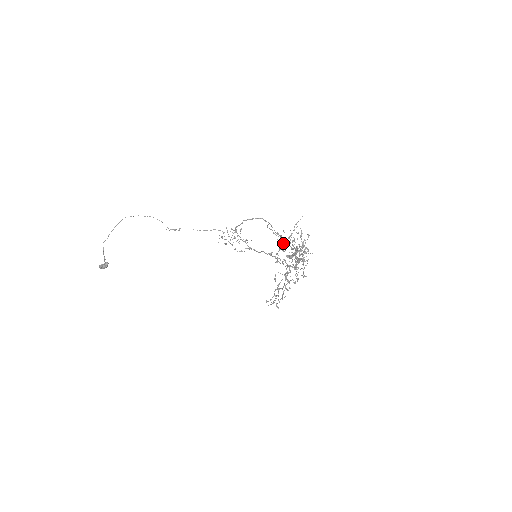
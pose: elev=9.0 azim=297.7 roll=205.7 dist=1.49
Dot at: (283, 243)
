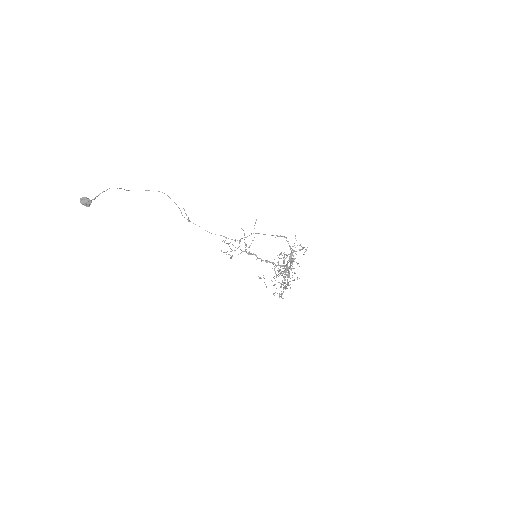
Dot at: occluded
